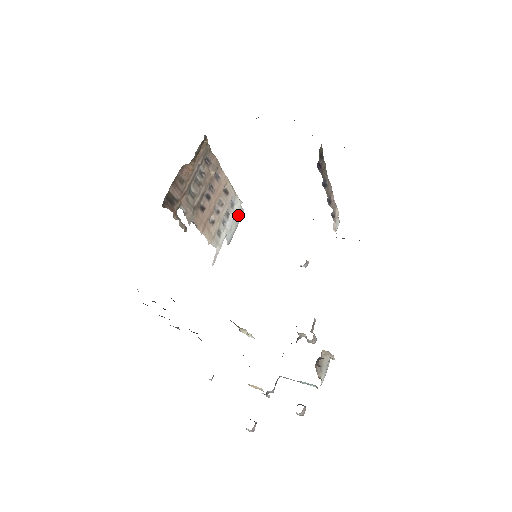
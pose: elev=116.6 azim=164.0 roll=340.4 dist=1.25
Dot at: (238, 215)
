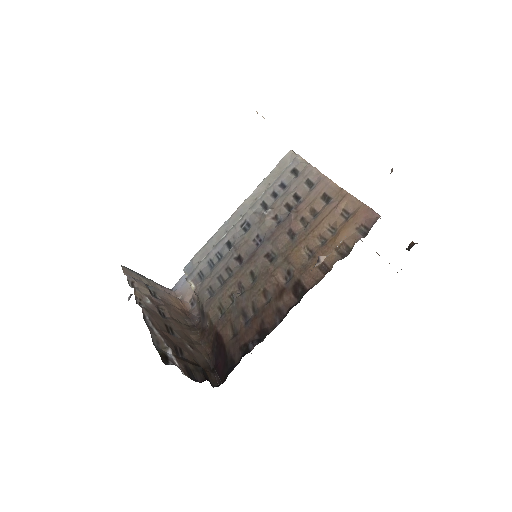
Dot at: occluded
